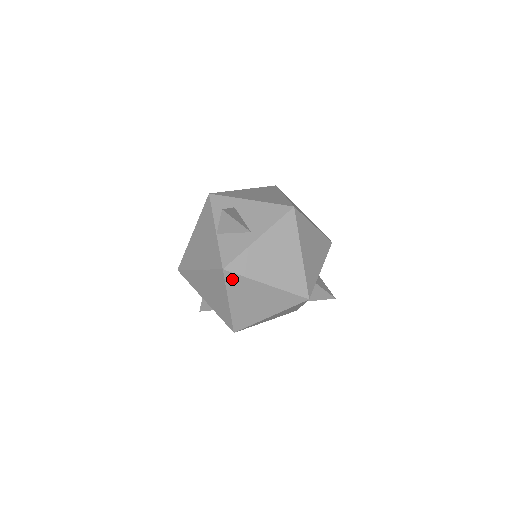
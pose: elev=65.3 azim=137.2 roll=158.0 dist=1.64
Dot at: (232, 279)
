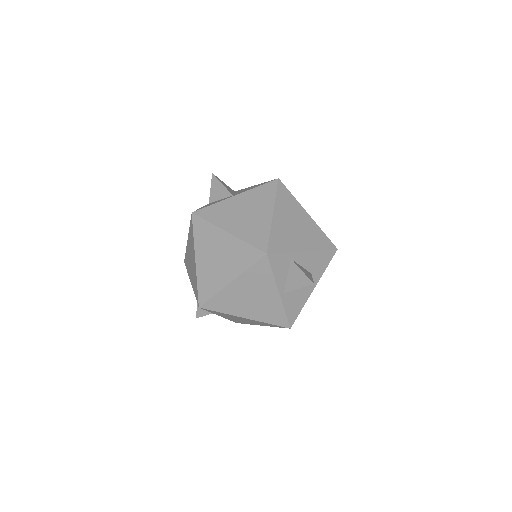
Dot at: (199, 226)
